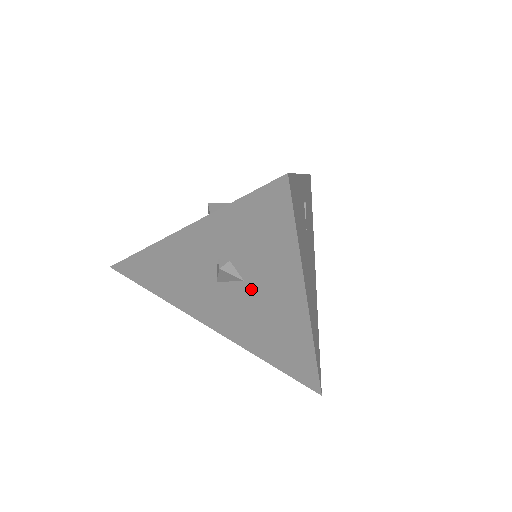
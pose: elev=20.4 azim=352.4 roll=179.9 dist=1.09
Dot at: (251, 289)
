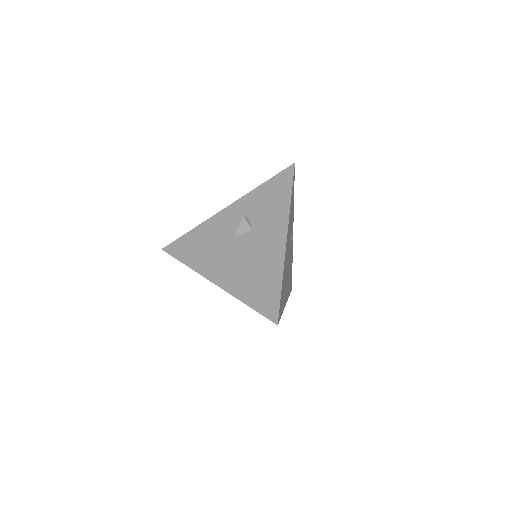
Dot at: (255, 235)
